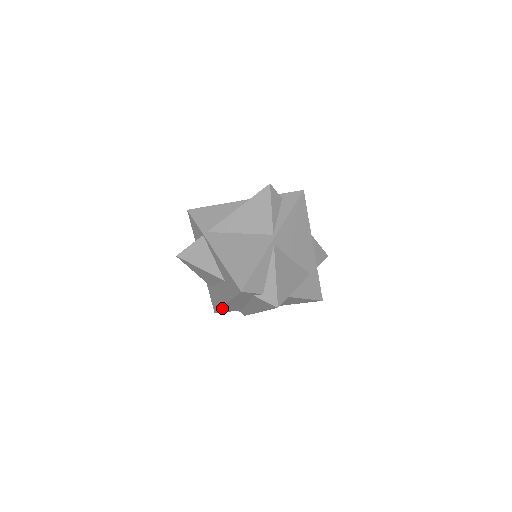
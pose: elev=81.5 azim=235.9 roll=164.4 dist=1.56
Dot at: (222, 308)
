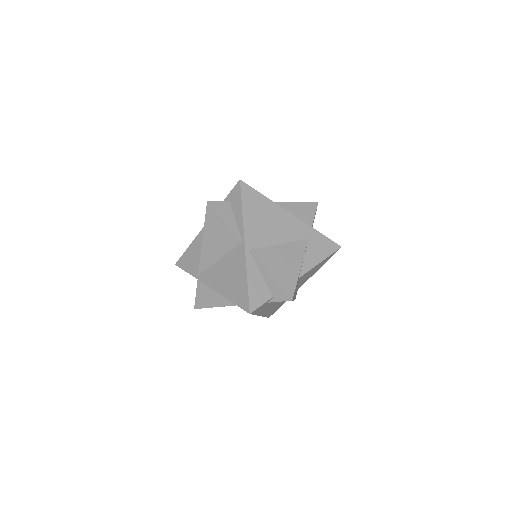
Dot at: occluded
